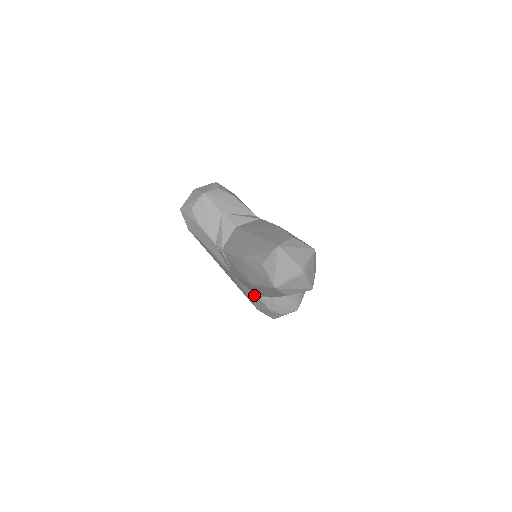
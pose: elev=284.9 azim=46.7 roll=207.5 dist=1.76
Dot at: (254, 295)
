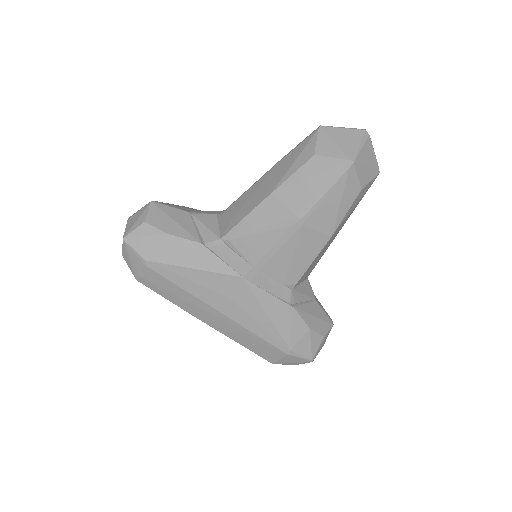
Dot at: (284, 305)
